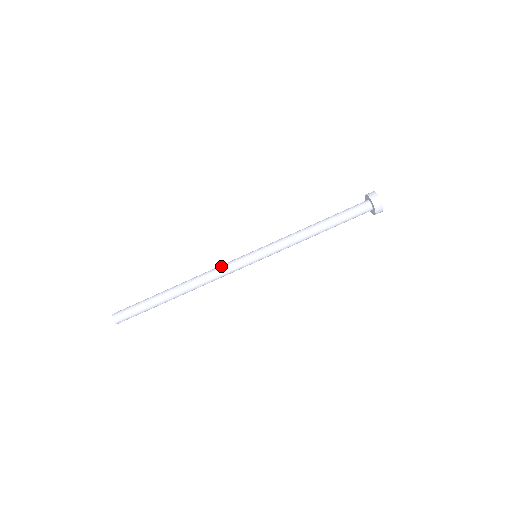
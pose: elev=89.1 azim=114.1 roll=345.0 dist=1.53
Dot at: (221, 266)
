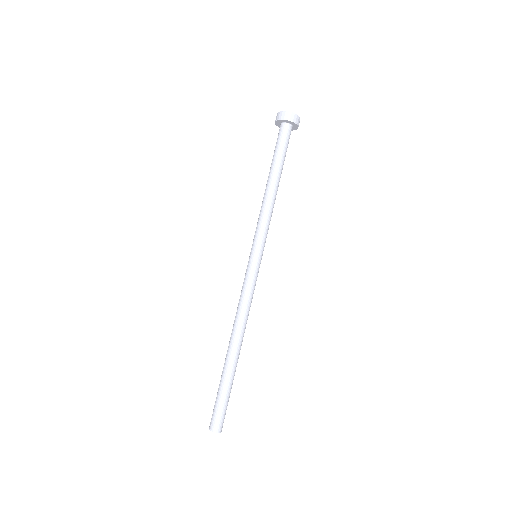
Dot at: (241, 294)
